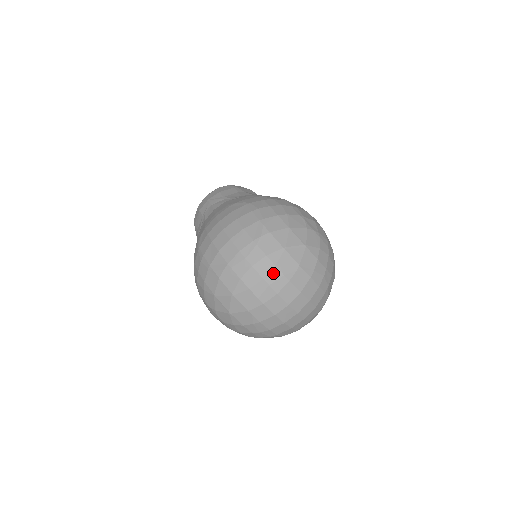
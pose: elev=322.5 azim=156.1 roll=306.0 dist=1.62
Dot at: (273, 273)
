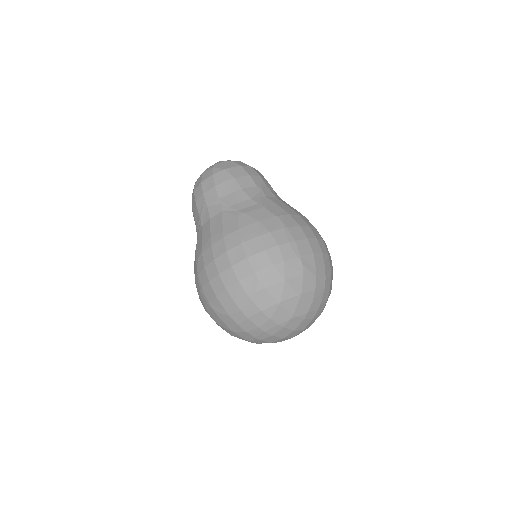
Dot at: (268, 324)
